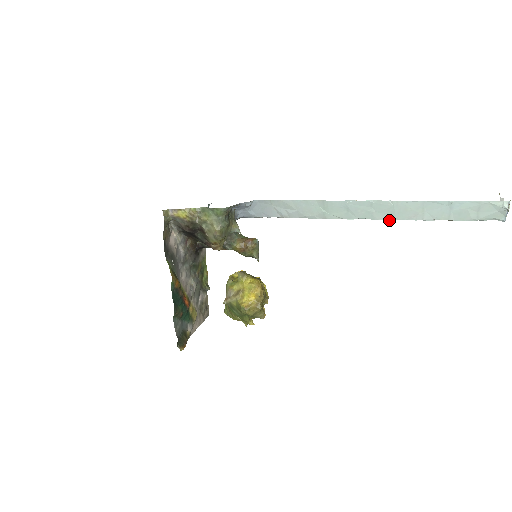
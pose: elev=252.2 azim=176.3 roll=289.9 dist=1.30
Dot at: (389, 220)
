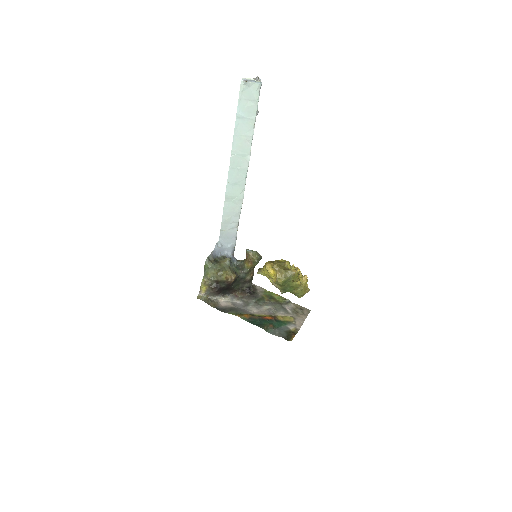
Dot at: (249, 159)
